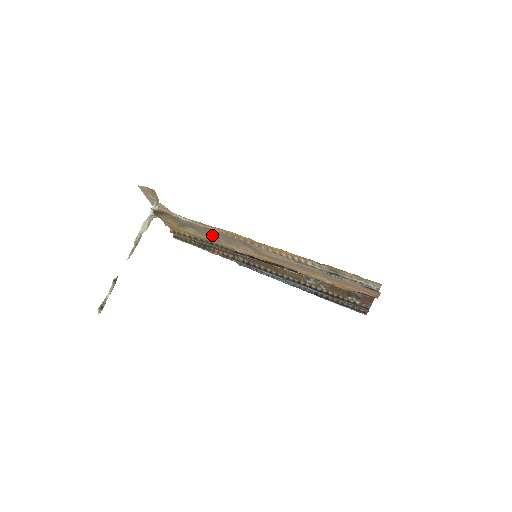
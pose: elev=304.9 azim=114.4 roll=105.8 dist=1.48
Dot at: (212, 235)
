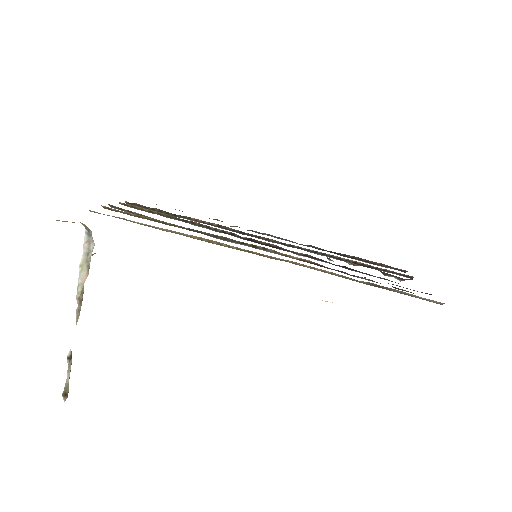
Dot at: occluded
